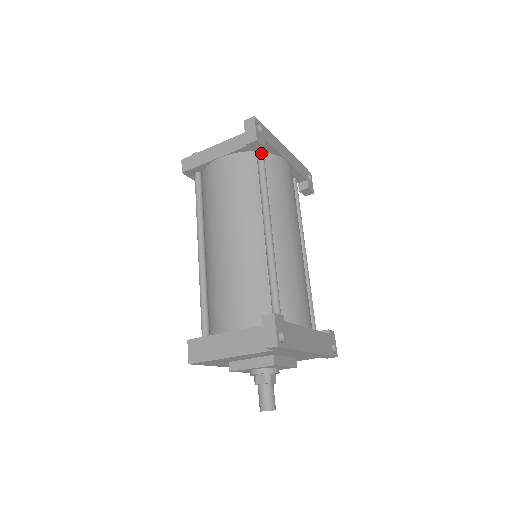
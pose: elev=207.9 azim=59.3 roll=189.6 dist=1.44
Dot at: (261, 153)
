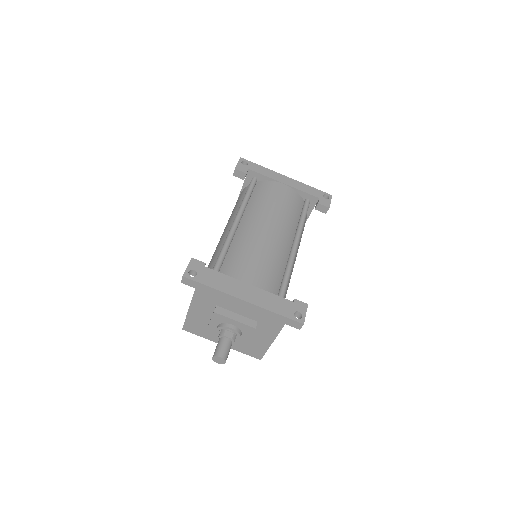
Dot at: (252, 180)
